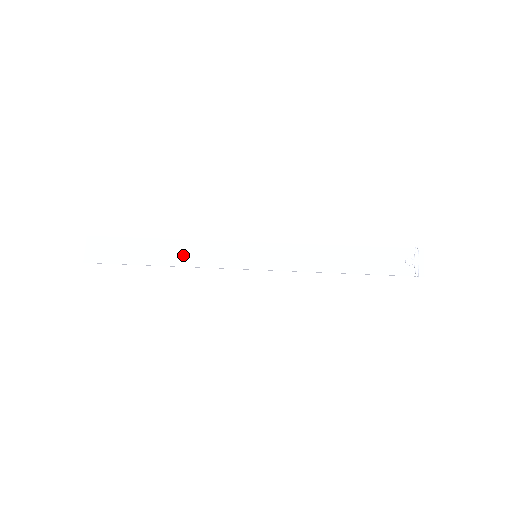
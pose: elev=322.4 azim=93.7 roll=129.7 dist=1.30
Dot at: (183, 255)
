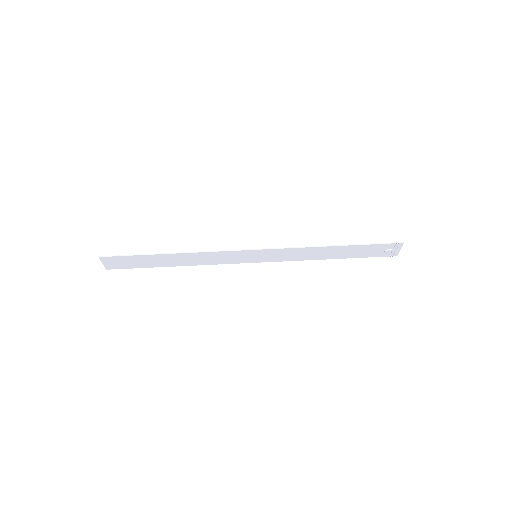
Dot at: (192, 260)
